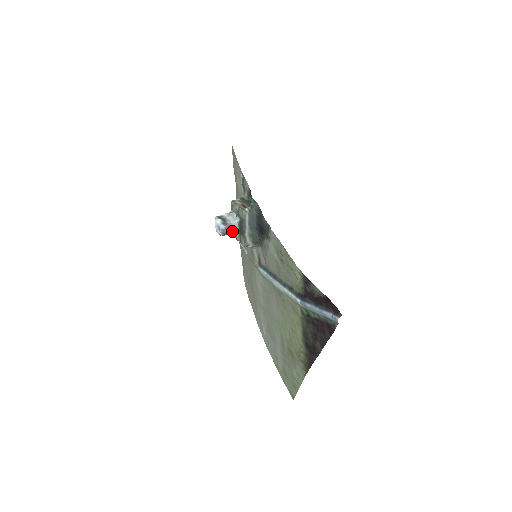
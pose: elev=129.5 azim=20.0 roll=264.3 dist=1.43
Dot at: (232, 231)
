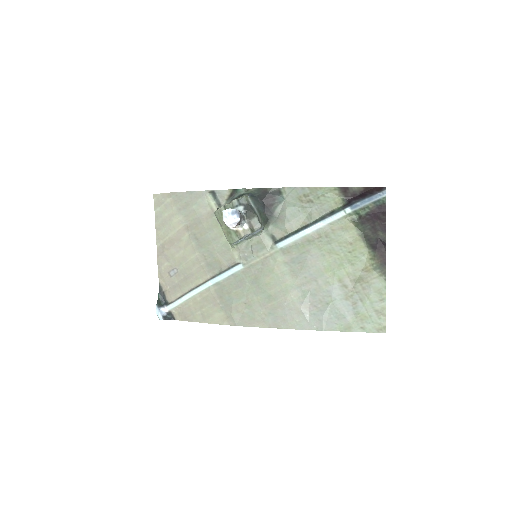
Dot at: (242, 219)
